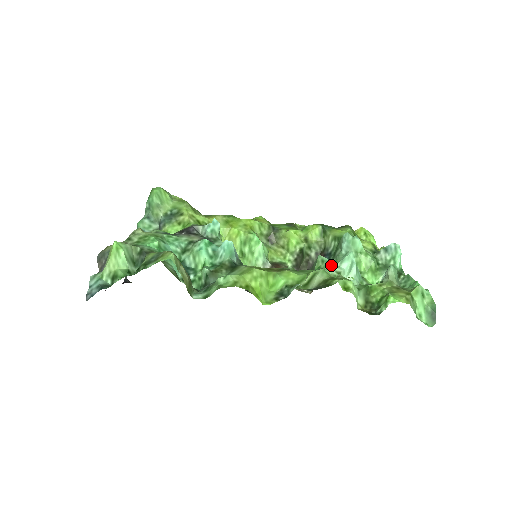
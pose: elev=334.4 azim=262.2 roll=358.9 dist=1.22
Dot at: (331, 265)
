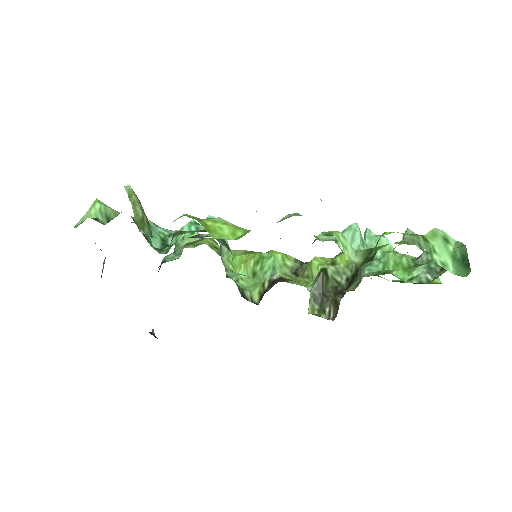
Dot at: occluded
